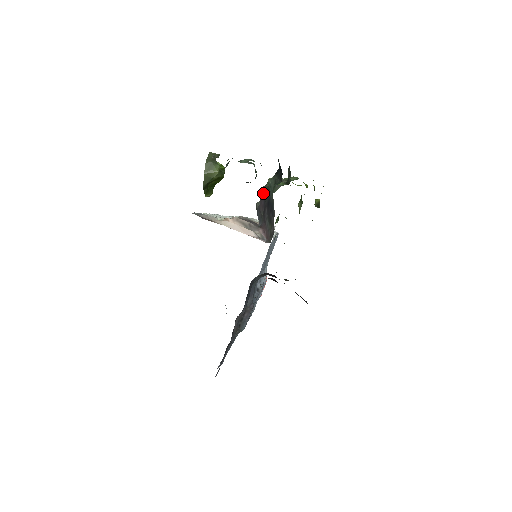
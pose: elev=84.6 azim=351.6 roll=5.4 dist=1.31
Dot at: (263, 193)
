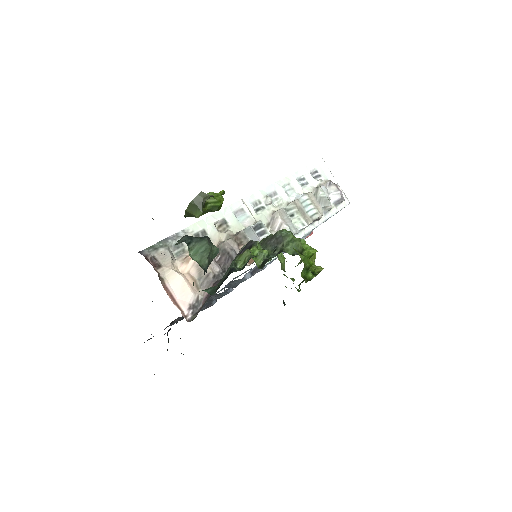
Dot at: (241, 252)
